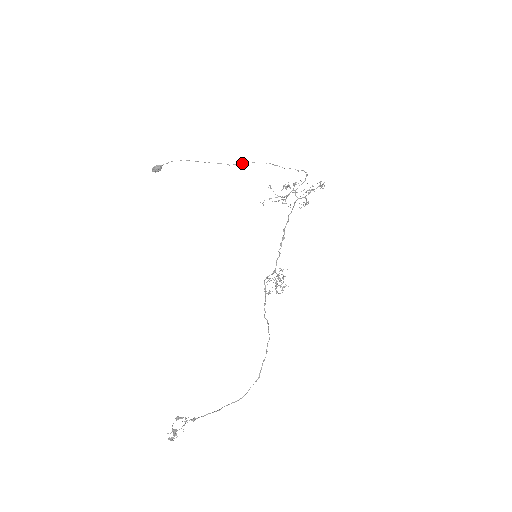
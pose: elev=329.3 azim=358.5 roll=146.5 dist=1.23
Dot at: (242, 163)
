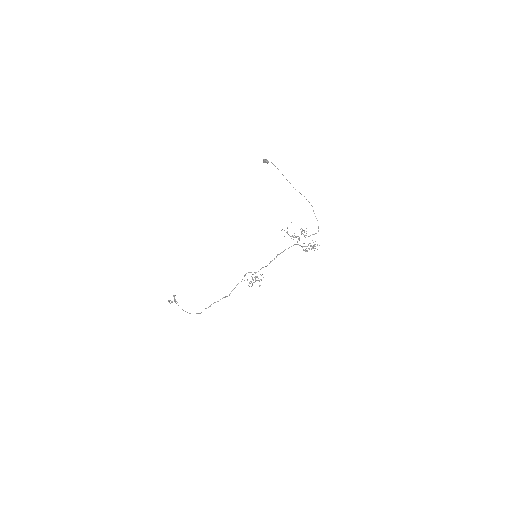
Dot at: occluded
